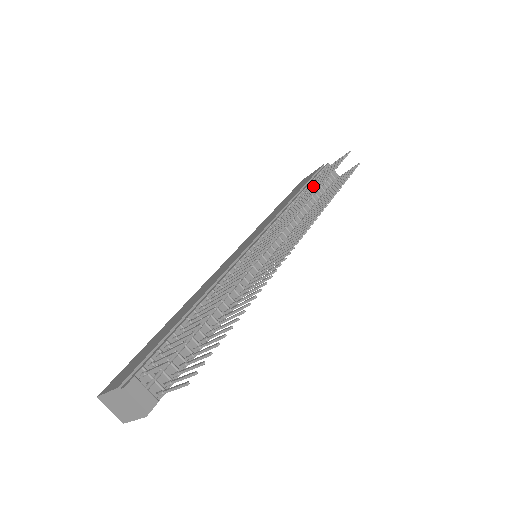
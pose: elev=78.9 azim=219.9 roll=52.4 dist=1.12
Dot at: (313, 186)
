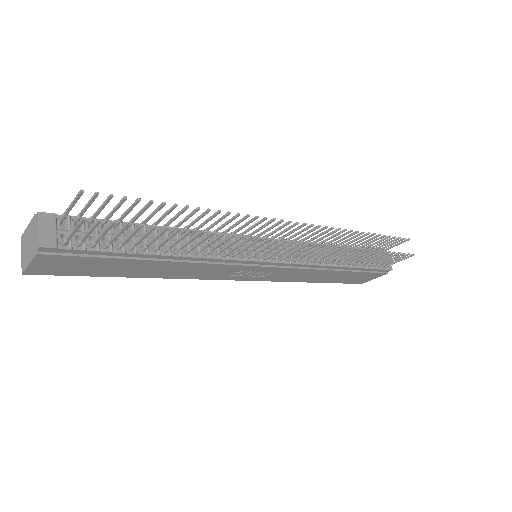
Dot at: (352, 240)
